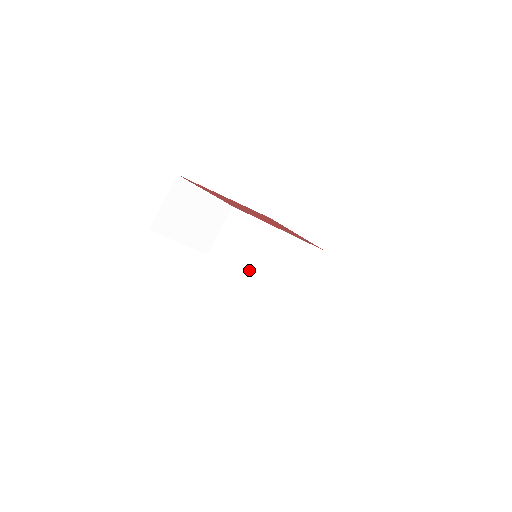
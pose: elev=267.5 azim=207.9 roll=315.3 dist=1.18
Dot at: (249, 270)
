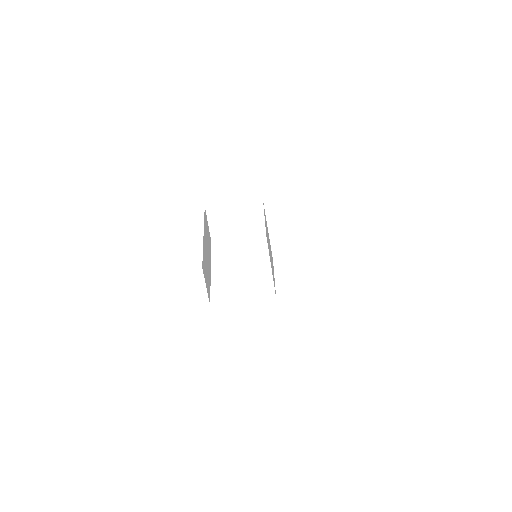
Dot at: occluded
